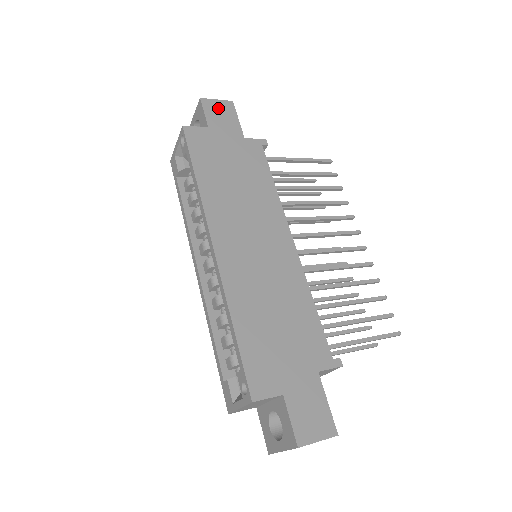
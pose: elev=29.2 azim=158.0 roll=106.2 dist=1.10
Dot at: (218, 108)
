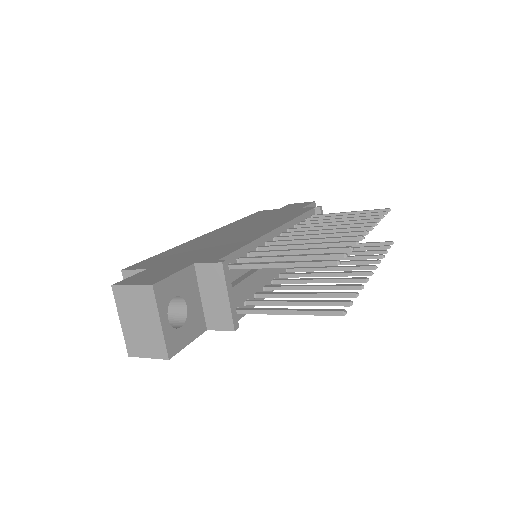
Dot at: (298, 204)
